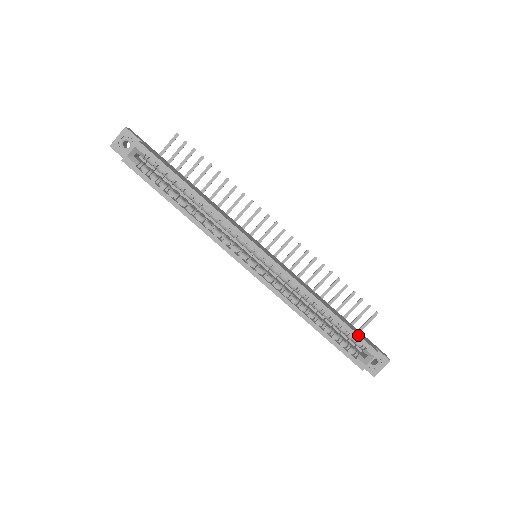
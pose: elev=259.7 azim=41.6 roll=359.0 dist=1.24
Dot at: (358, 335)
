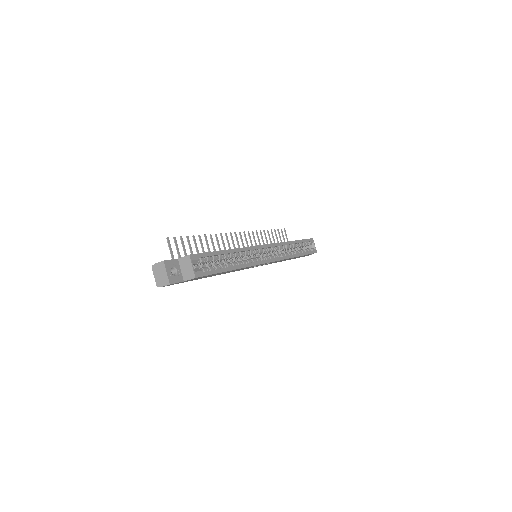
Dot at: (305, 239)
